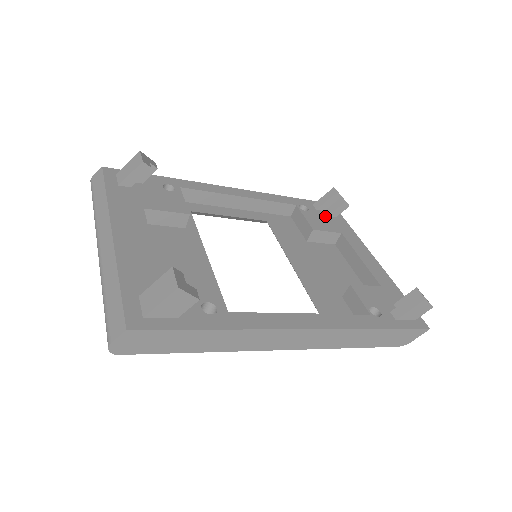
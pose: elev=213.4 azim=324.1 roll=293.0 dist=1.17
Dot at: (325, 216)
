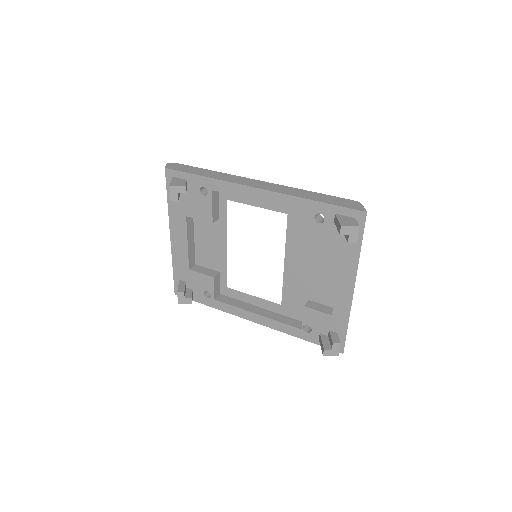
Dot at: (338, 232)
